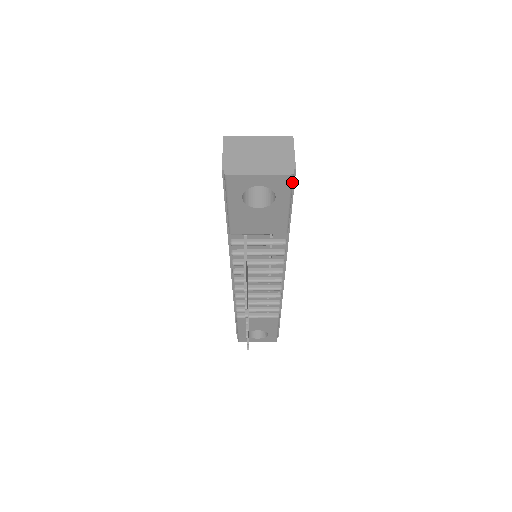
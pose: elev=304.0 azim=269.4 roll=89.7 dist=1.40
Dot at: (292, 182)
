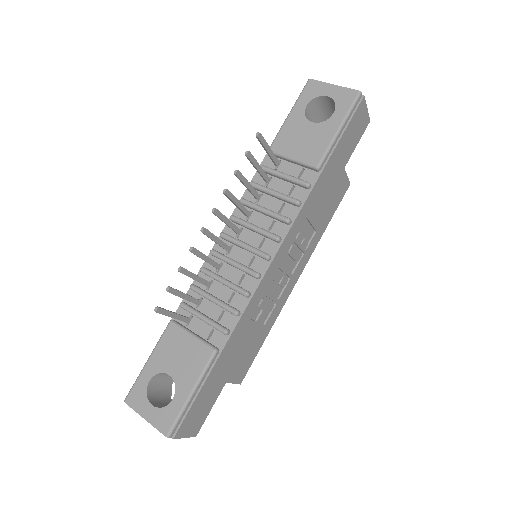
Dot at: (356, 101)
